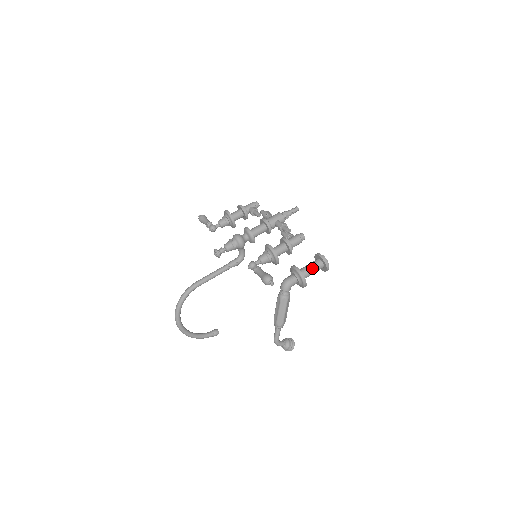
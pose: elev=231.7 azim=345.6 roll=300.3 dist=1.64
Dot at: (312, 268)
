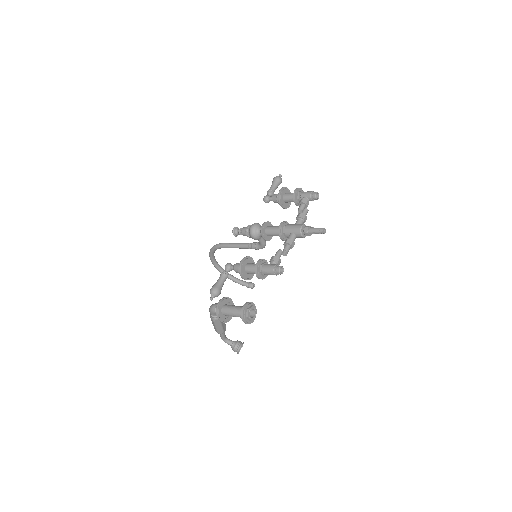
Dot at: (234, 312)
